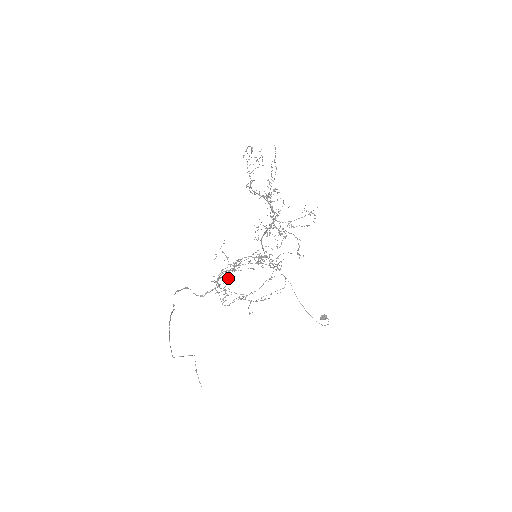
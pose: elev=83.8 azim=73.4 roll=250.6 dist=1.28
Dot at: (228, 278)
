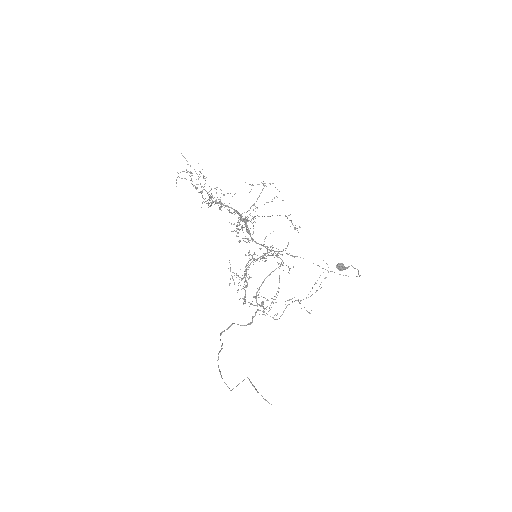
Dot at: occluded
